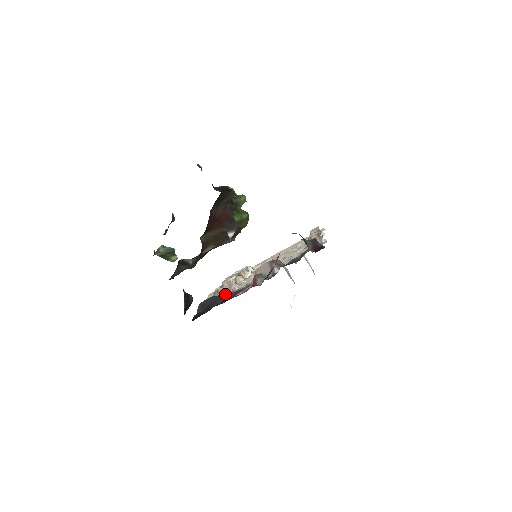
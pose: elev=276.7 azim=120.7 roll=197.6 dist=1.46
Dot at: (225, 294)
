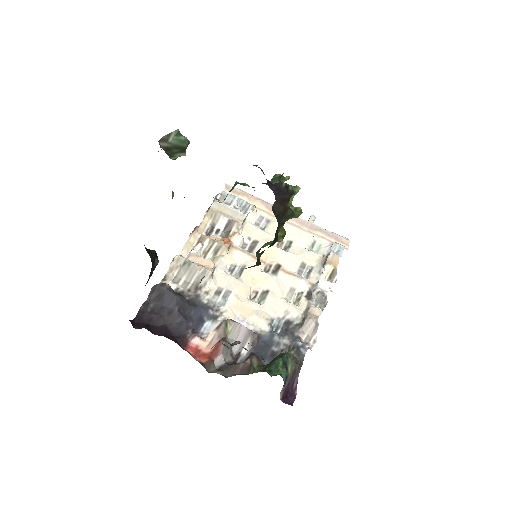
Dot at: (193, 278)
